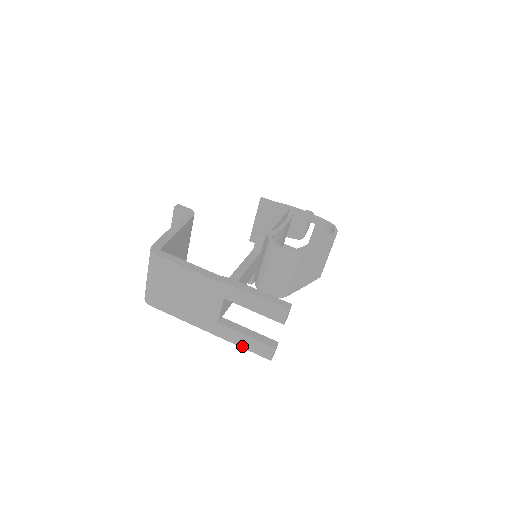
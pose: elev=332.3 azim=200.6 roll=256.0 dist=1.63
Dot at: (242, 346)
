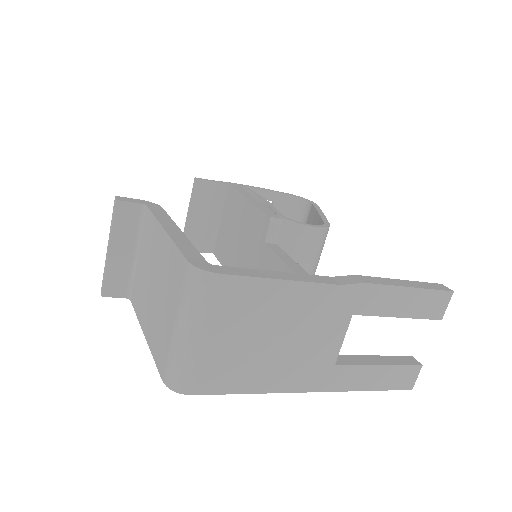
Dot at: (370, 388)
